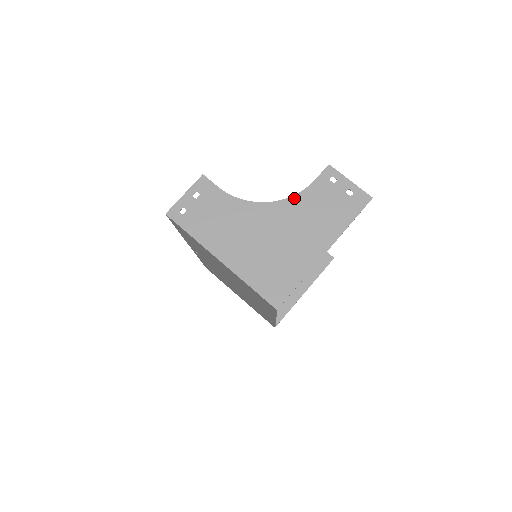
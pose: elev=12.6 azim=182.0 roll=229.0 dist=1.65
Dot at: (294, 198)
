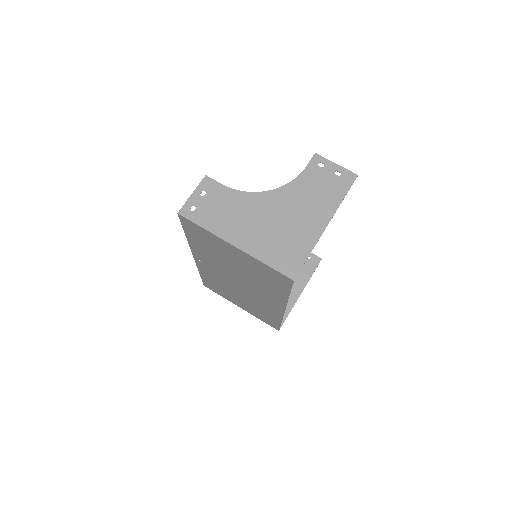
Dot at: (290, 184)
